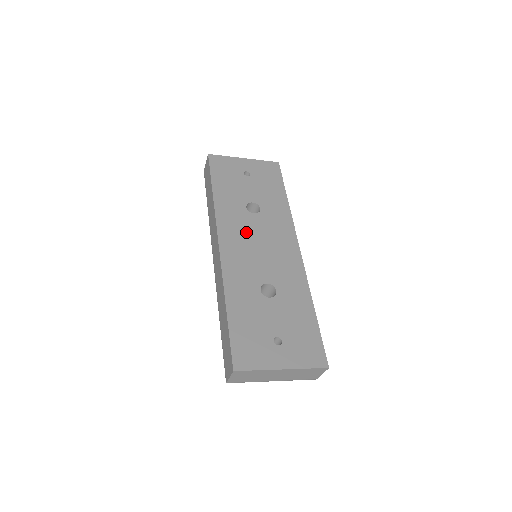
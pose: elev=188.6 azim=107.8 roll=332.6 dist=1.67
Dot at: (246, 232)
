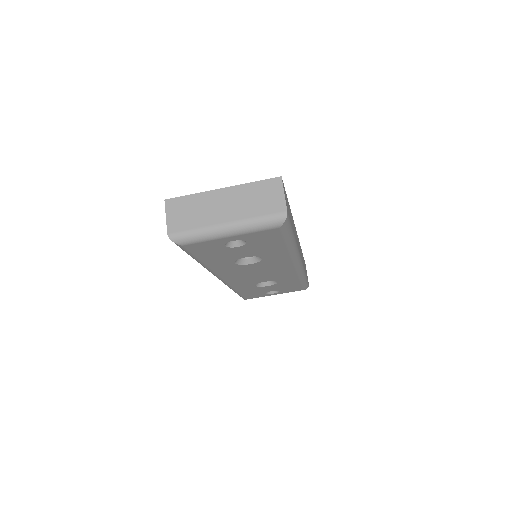
Dot at: occluded
